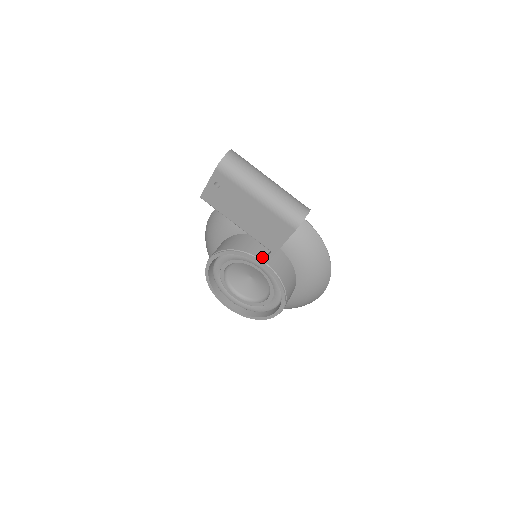
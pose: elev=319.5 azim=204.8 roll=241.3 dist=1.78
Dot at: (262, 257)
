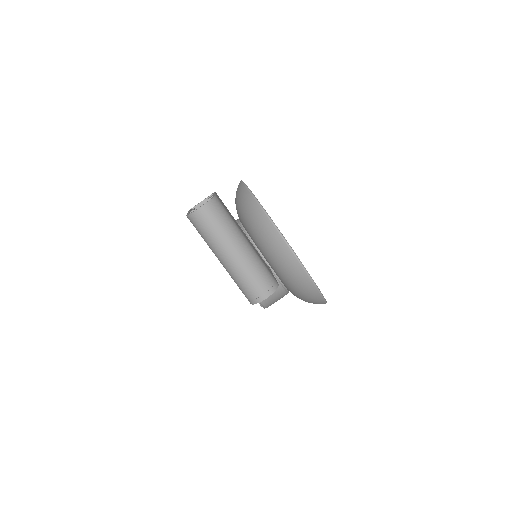
Dot at: occluded
